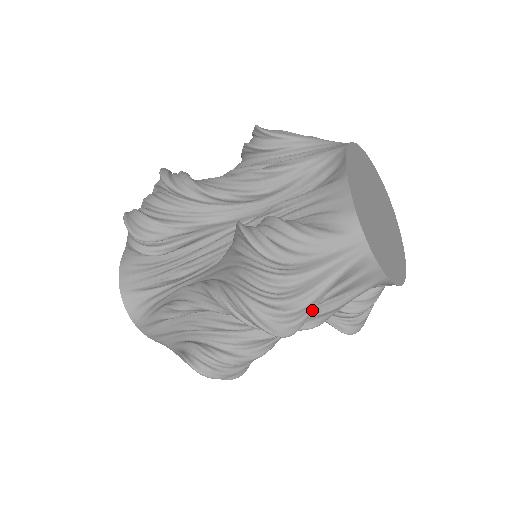
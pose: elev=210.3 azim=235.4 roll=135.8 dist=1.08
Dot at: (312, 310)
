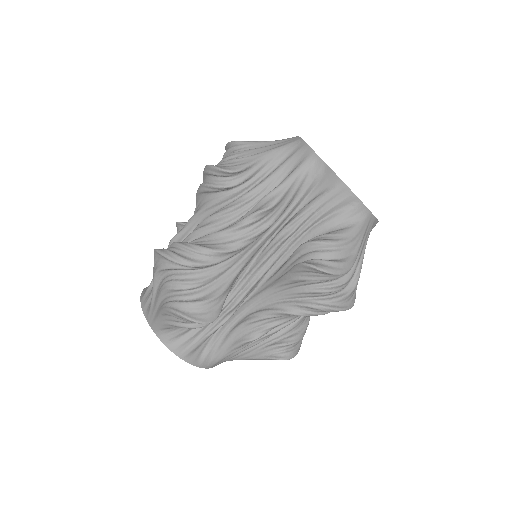
Dot at: (250, 162)
